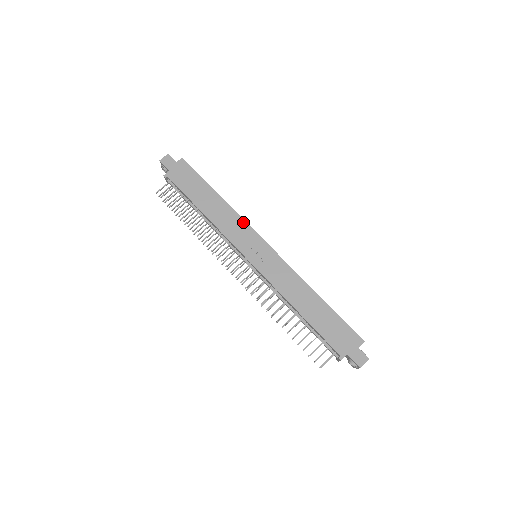
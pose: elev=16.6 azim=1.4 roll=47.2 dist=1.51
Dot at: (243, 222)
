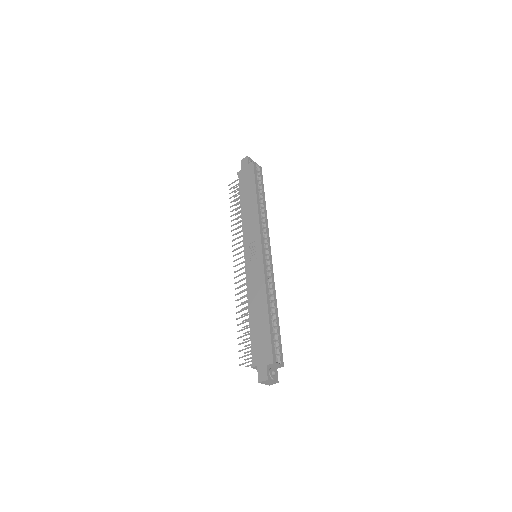
Dot at: (258, 224)
